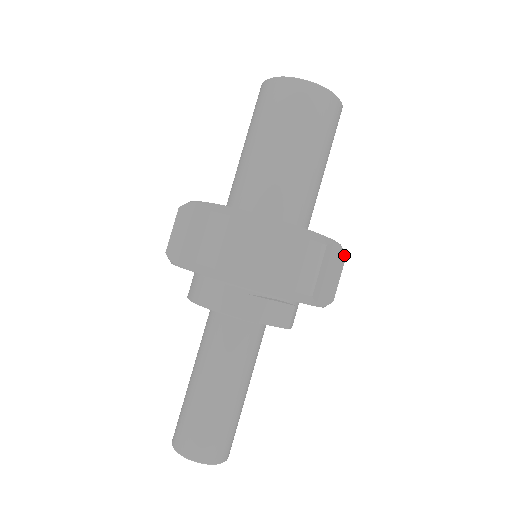
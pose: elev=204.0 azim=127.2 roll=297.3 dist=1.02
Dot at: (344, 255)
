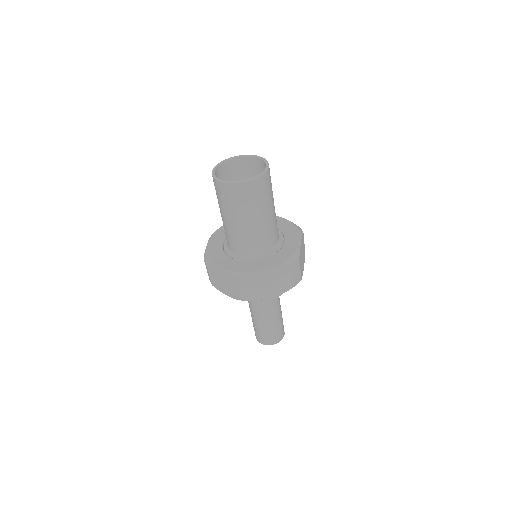
Dot at: (287, 266)
